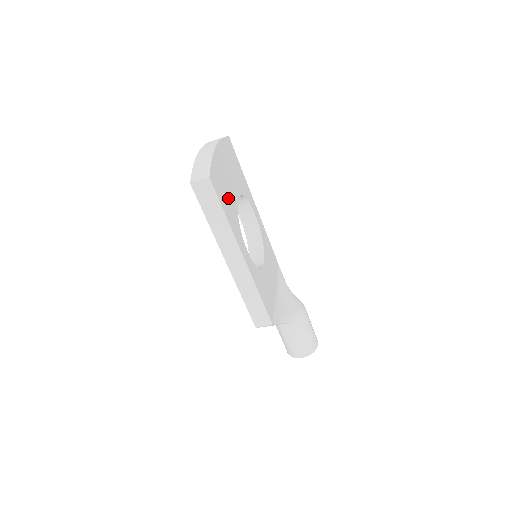
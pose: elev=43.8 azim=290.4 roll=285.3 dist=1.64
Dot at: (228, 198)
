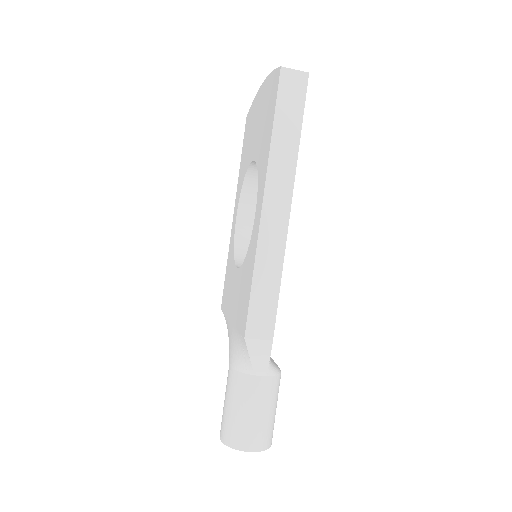
Dot at: occluded
